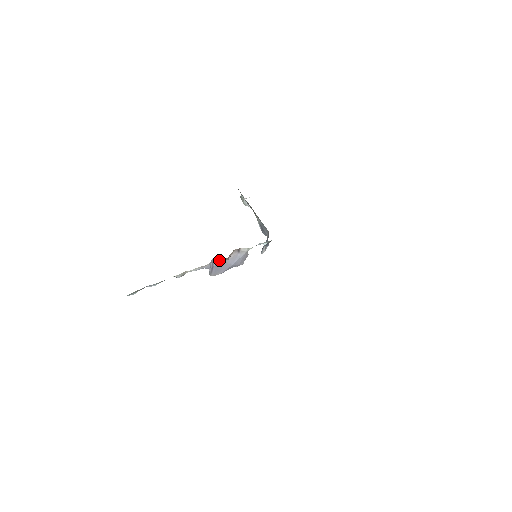
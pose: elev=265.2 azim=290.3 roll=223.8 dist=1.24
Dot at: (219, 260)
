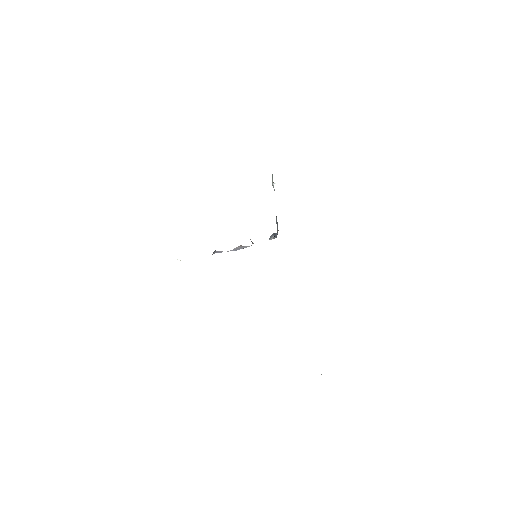
Dot at: (222, 251)
